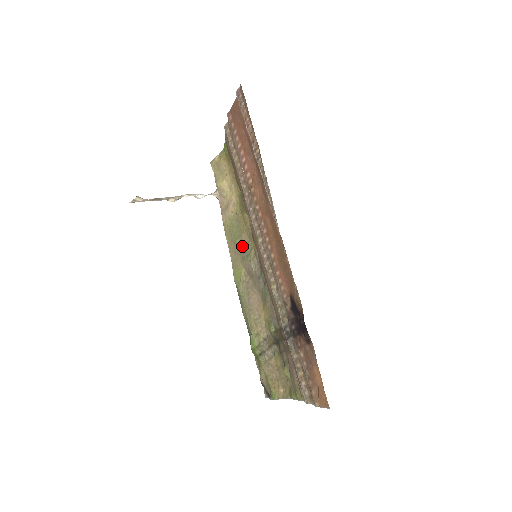
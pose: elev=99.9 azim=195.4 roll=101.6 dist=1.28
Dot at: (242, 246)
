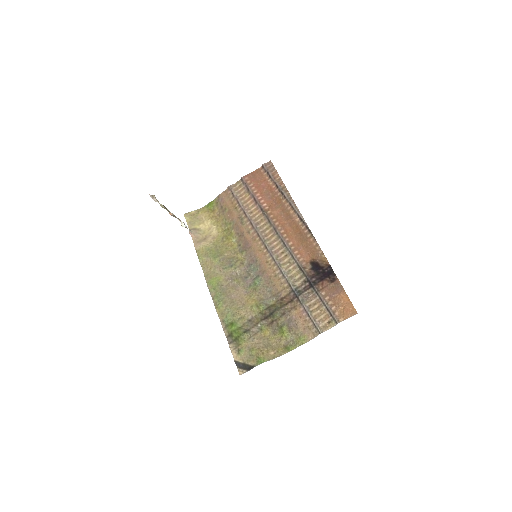
Dot at: (224, 261)
